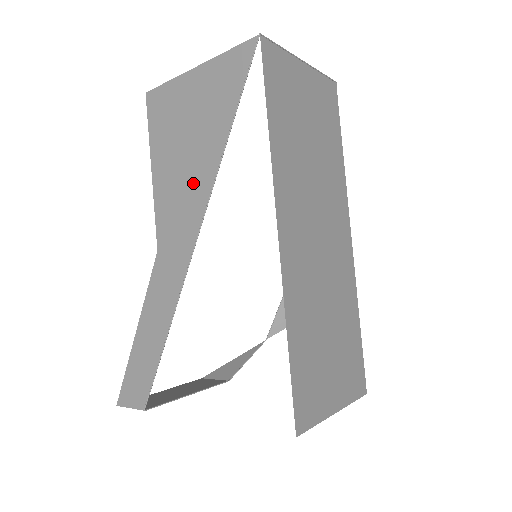
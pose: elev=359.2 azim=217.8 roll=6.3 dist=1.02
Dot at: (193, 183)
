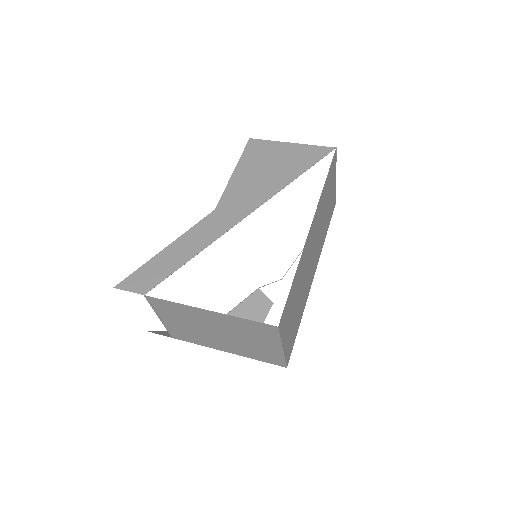
Dot at: (263, 187)
